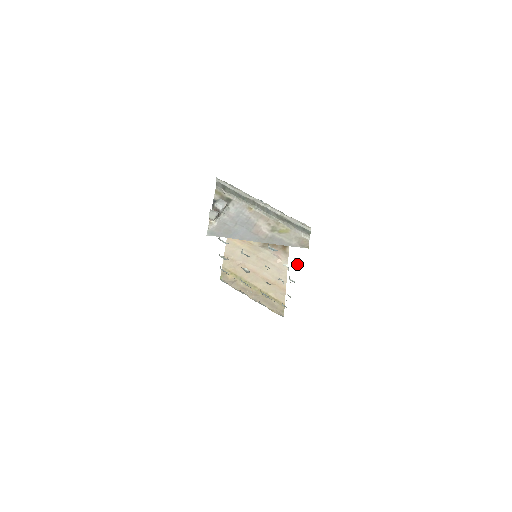
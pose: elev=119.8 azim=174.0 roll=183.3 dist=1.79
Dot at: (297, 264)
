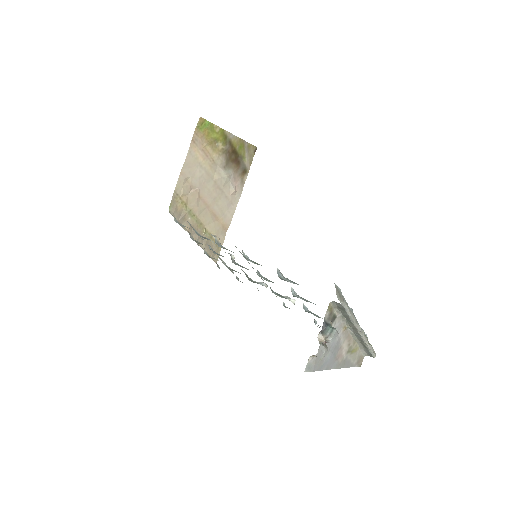
Dot at: (315, 324)
